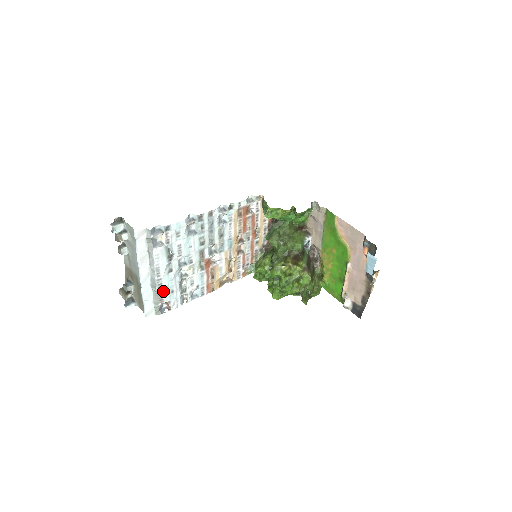
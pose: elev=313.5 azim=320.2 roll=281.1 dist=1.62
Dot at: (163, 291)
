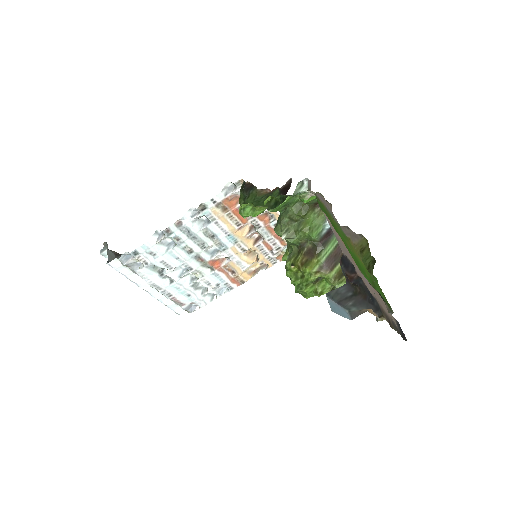
Dot at: (177, 298)
